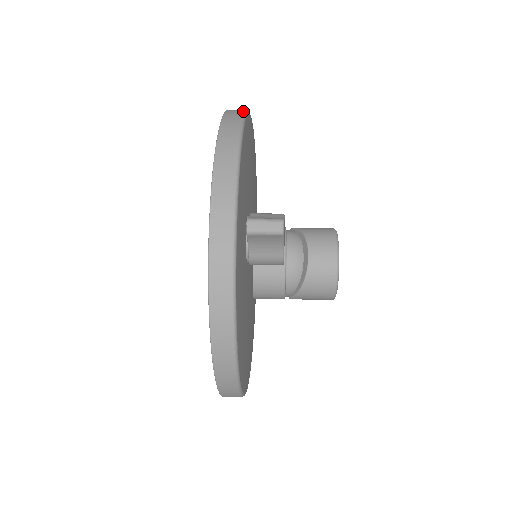
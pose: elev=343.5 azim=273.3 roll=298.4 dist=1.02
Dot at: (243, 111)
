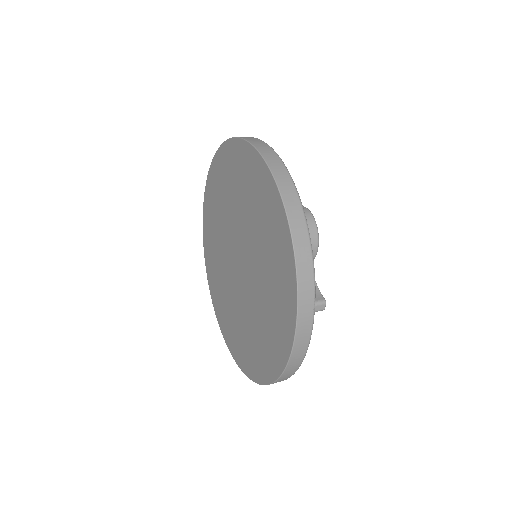
Dot at: (298, 198)
